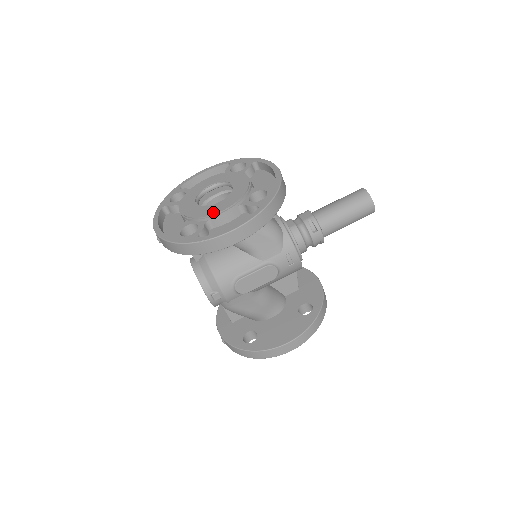
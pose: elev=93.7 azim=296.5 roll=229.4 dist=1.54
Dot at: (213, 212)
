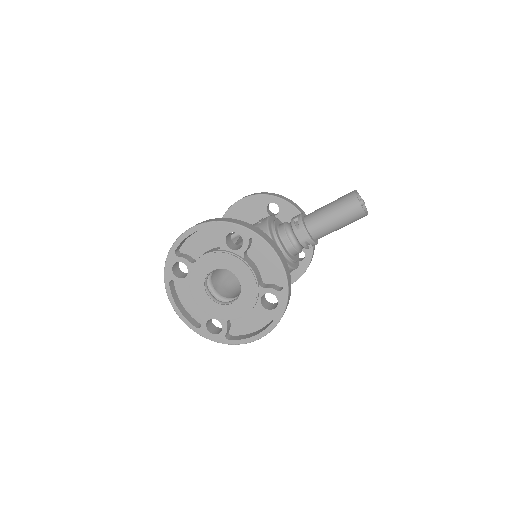
Dot at: (232, 317)
